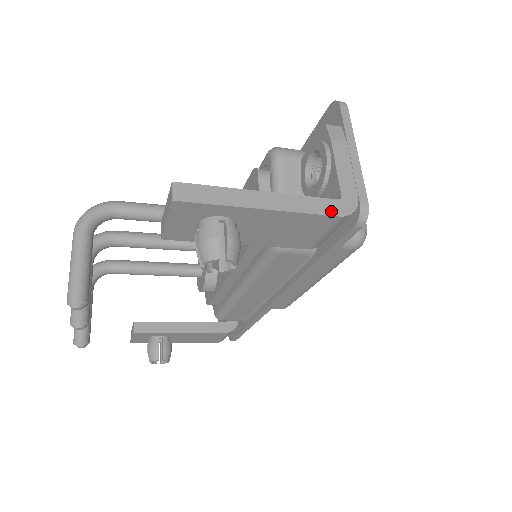
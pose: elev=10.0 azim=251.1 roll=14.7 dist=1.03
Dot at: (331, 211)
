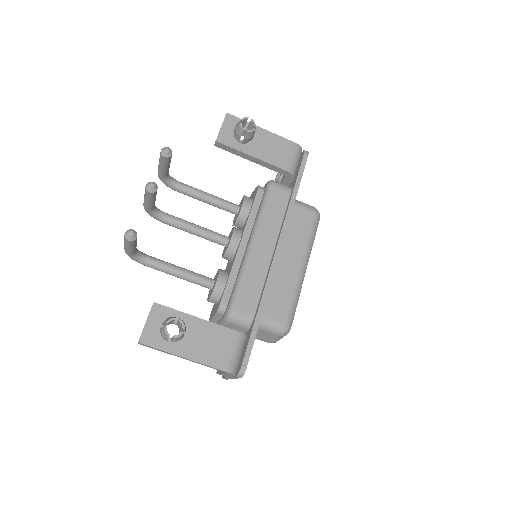
Dot at: (291, 142)
